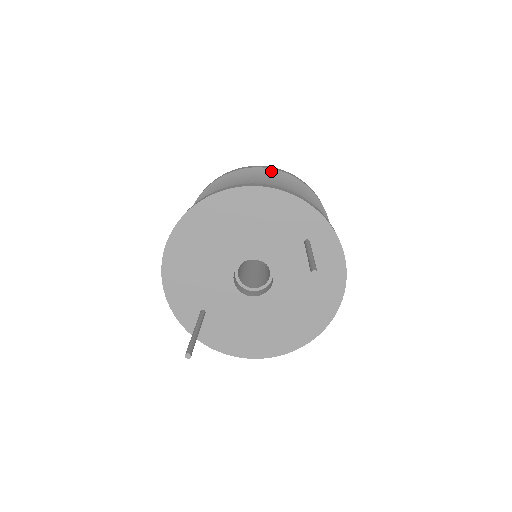
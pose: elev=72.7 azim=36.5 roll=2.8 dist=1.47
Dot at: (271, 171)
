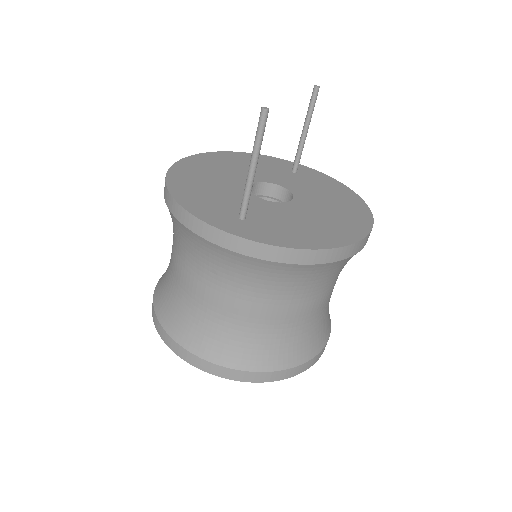
Dot at: occluded
